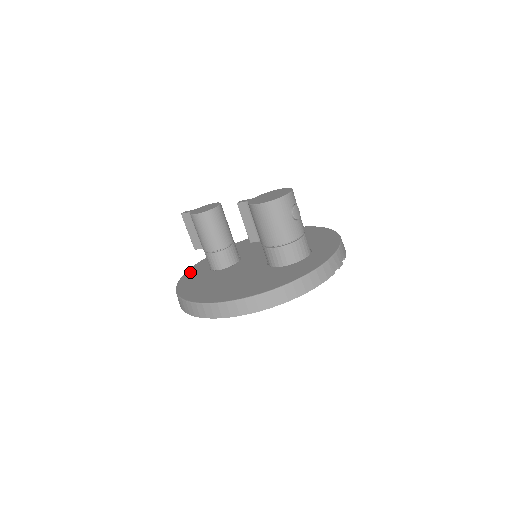
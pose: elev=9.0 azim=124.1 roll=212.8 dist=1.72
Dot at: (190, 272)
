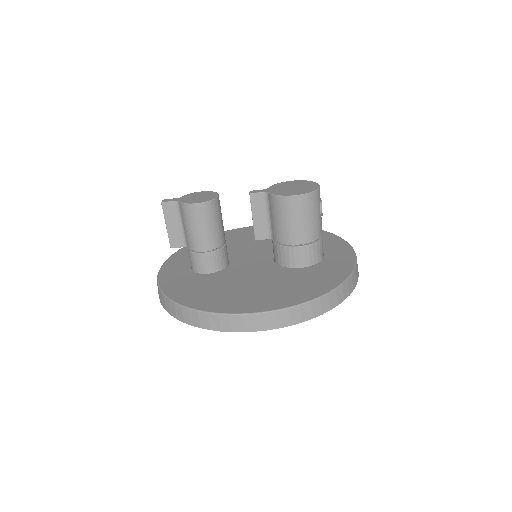
Dot at: (166, 277)
